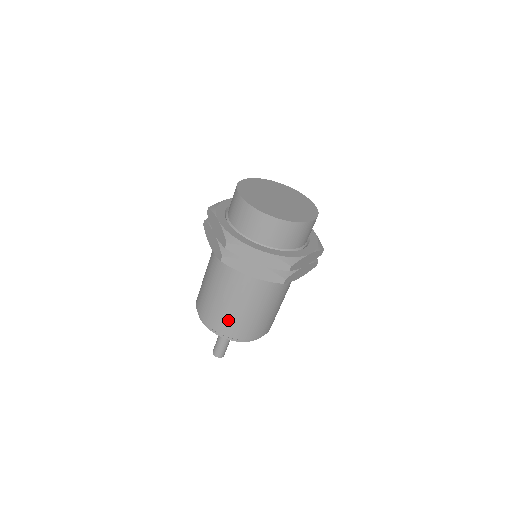
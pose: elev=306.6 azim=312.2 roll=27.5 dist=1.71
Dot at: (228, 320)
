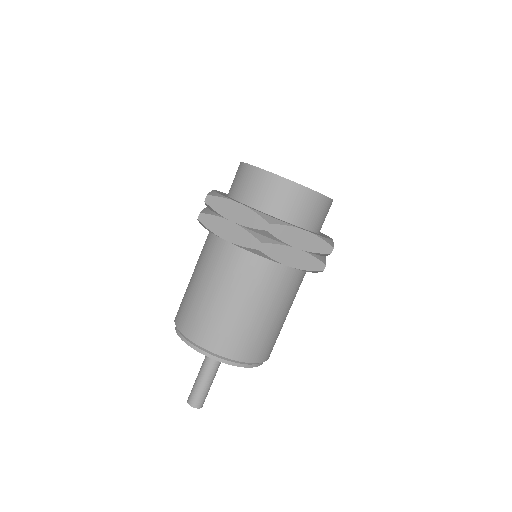
Dot at: (247, 337)
